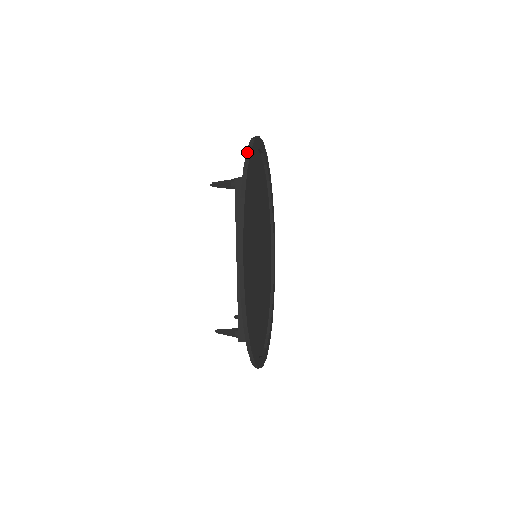
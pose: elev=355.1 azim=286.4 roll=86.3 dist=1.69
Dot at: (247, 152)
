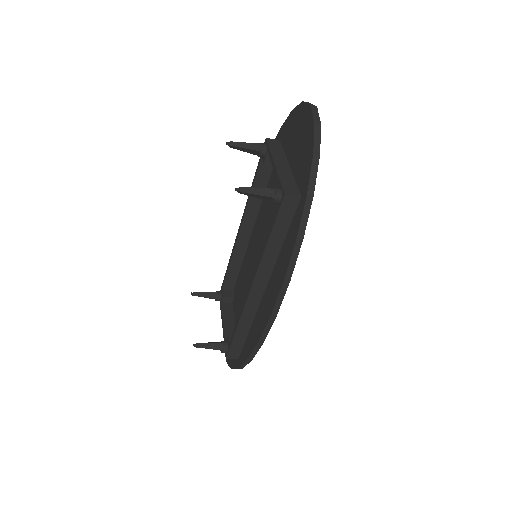
Dot at: (314, 158)
